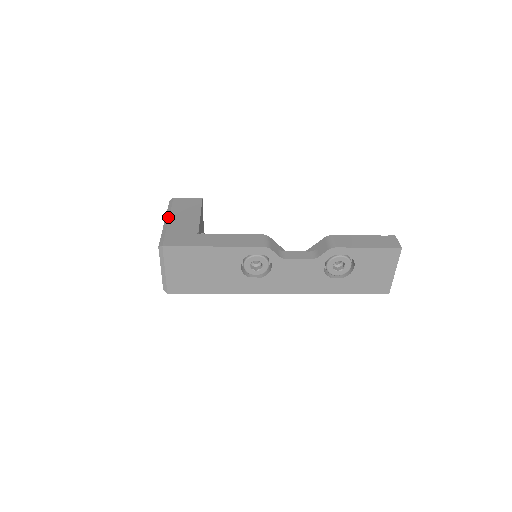
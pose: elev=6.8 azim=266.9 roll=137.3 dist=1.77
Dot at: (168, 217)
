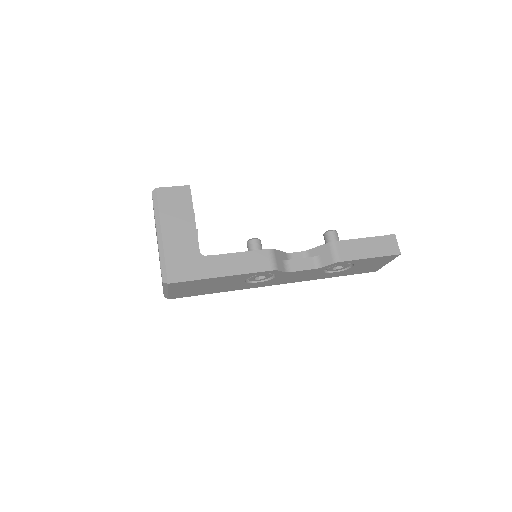
Dot at: (160, 229)
